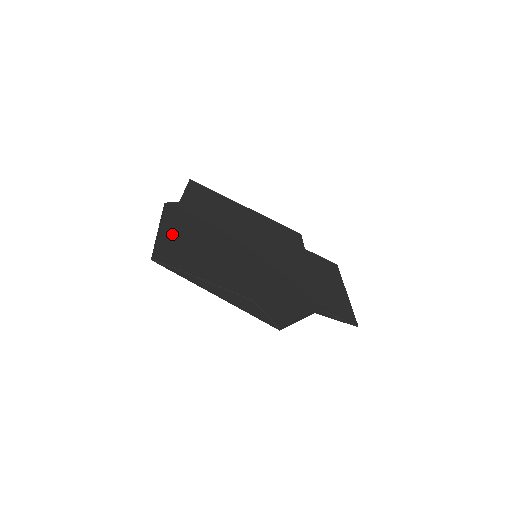
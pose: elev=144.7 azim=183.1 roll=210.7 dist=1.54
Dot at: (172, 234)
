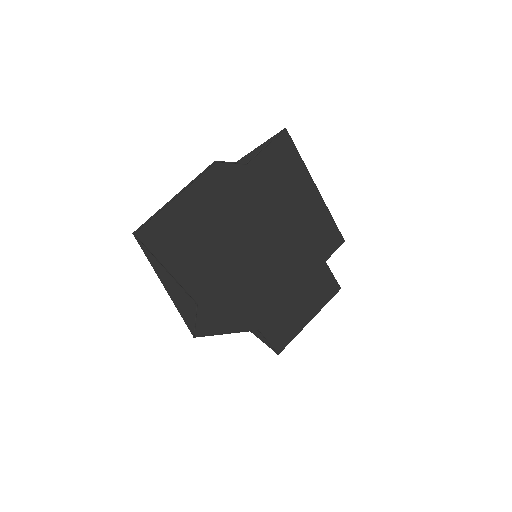
Dot at: (184, 208)
